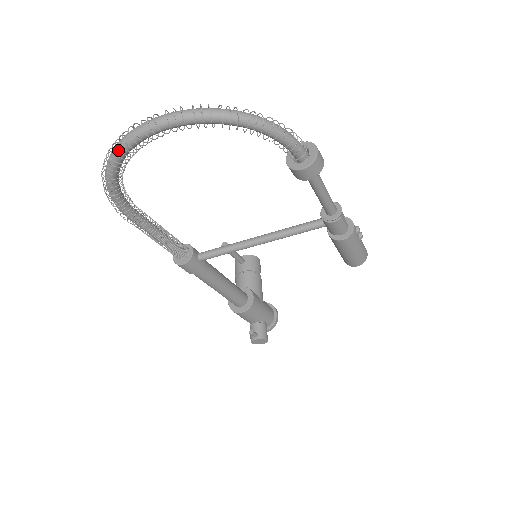
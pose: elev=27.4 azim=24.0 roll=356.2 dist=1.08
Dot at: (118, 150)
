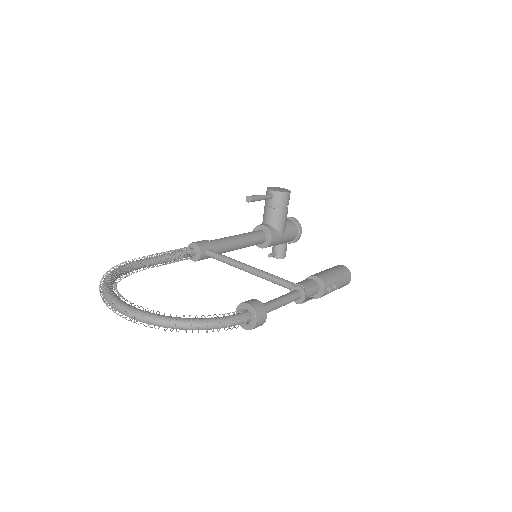
Dot at: (104, 300)
